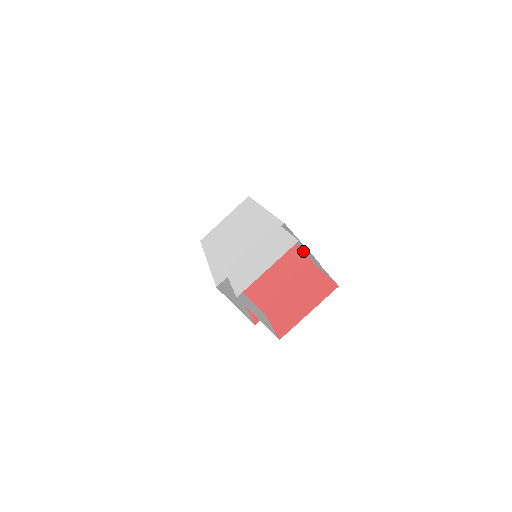
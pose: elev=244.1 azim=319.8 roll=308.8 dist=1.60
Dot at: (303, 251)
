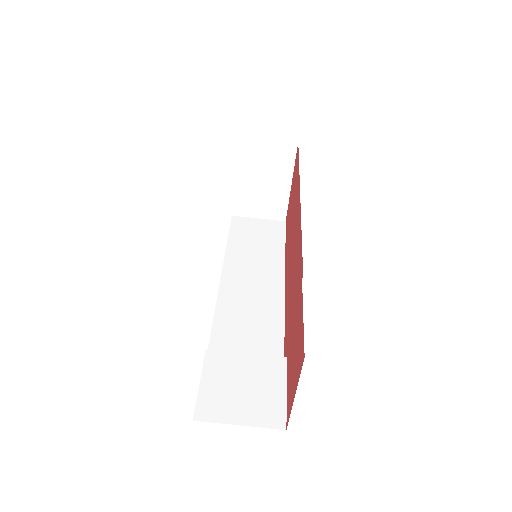
Dot at: occluded
